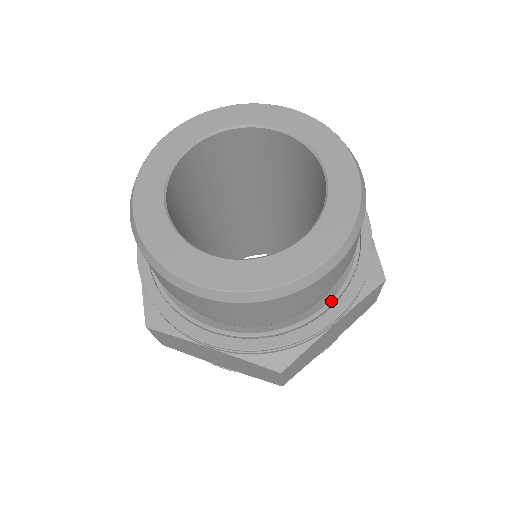
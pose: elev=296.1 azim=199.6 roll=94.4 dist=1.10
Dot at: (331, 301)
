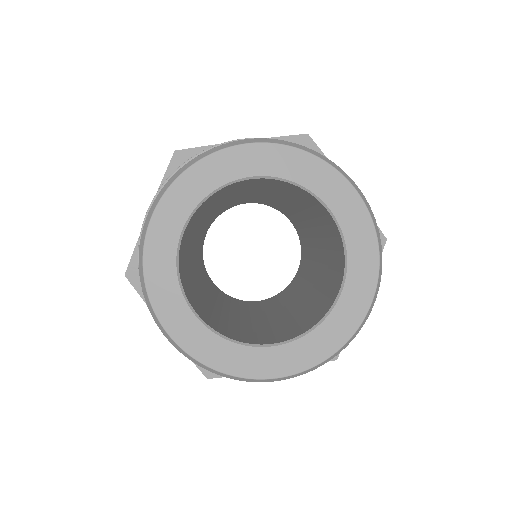
Dot at: occluded
